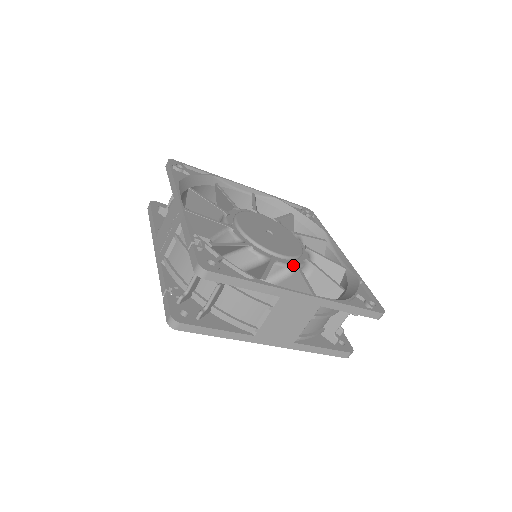
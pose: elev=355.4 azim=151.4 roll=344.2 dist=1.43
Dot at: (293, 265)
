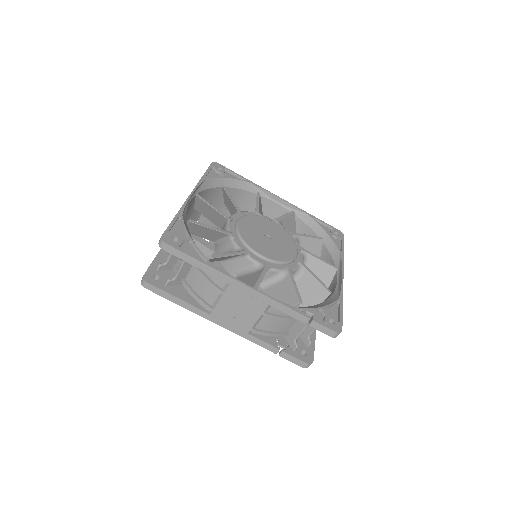
Dot at: (304, 253)
